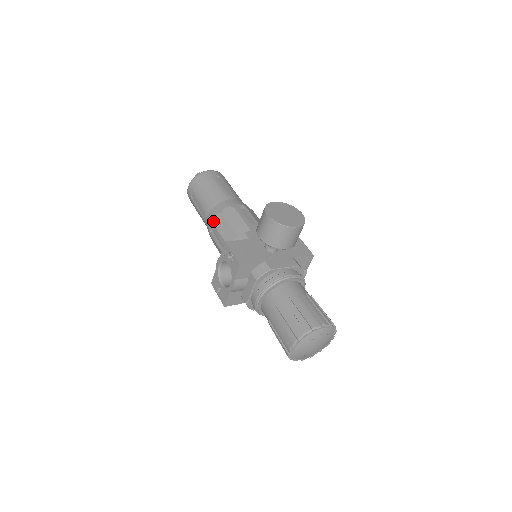
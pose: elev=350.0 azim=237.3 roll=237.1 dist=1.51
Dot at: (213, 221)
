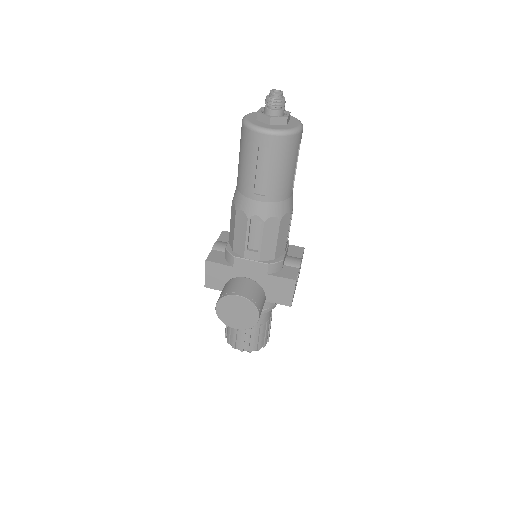
Dot at: (232, 204)
